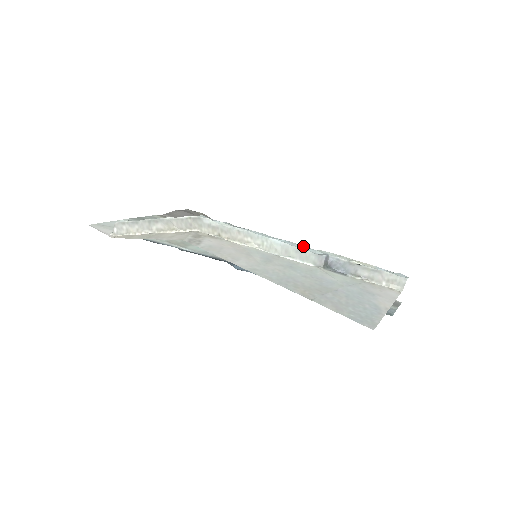
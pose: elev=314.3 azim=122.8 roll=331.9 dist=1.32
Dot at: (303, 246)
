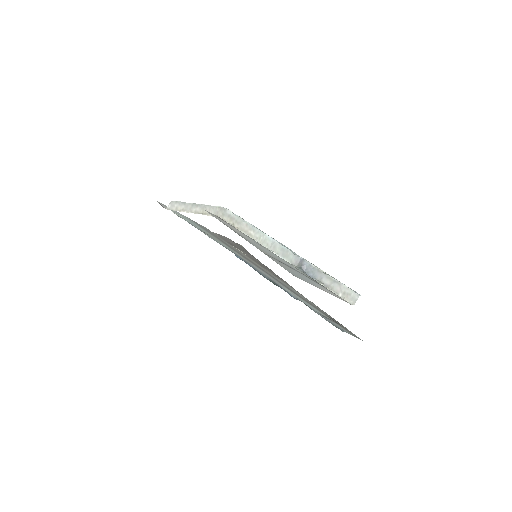
Dot at: (288, 248)
